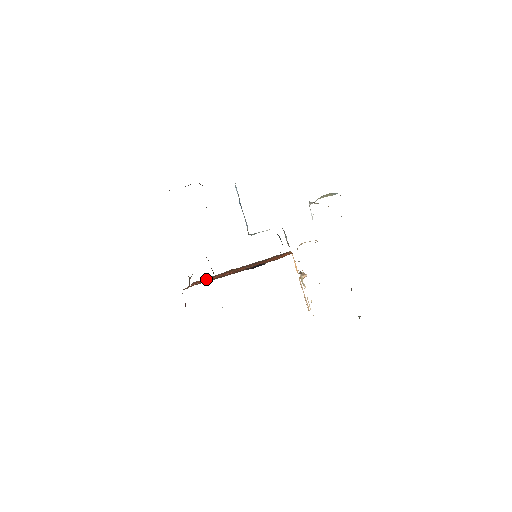
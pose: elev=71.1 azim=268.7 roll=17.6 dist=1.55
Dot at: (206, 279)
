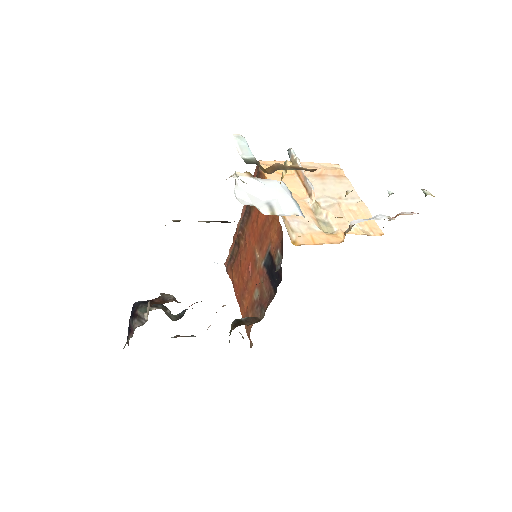
Dot at: (232, 265)
